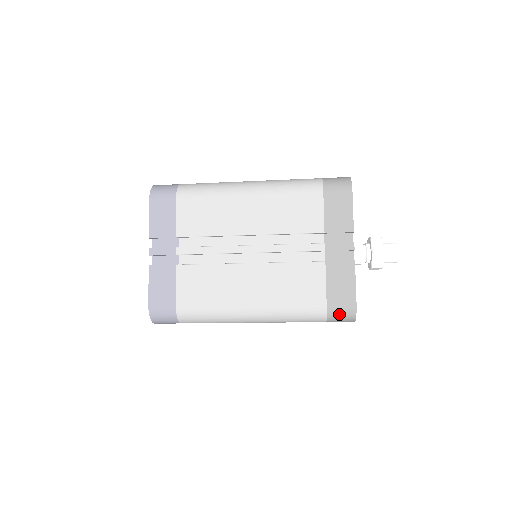
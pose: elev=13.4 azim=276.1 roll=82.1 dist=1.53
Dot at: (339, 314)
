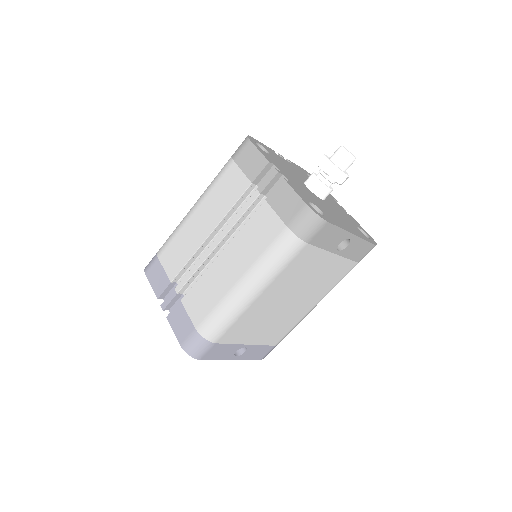
Dot at: occluded
